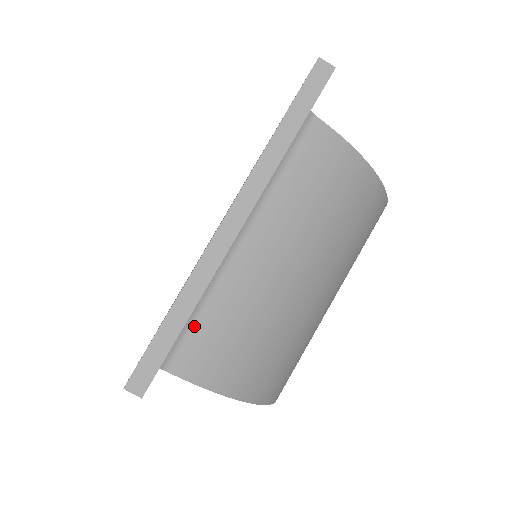
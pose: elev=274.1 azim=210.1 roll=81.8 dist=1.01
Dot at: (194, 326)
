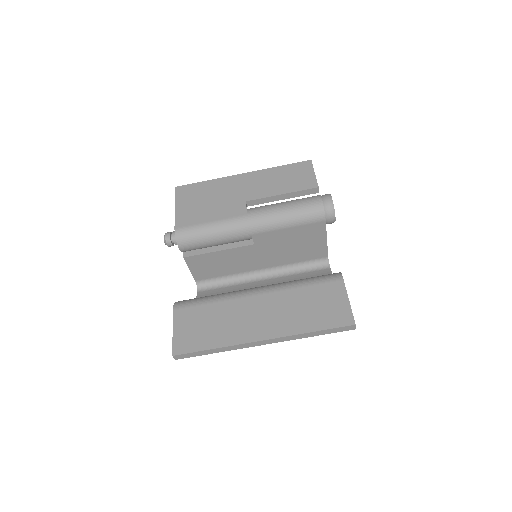
Dot at: occluded
